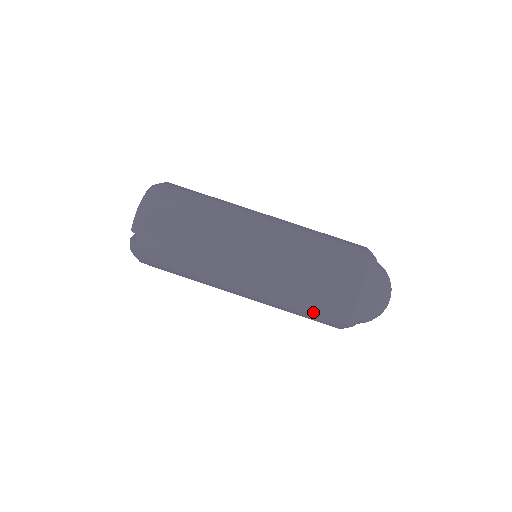
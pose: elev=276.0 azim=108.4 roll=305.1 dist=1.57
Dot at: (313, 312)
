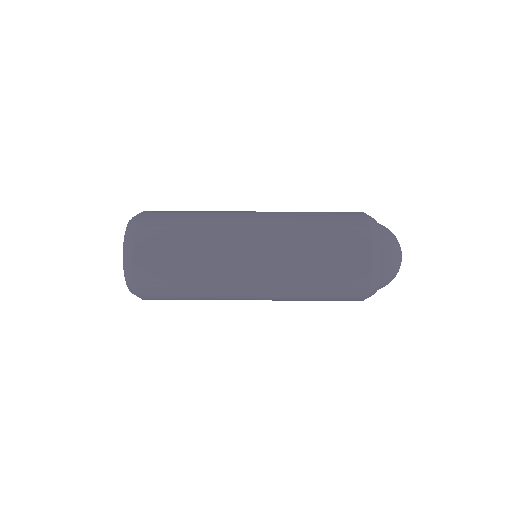
Dot at: (332, 222)
